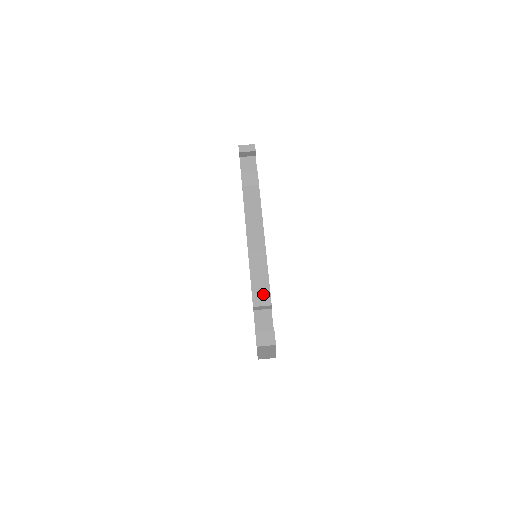
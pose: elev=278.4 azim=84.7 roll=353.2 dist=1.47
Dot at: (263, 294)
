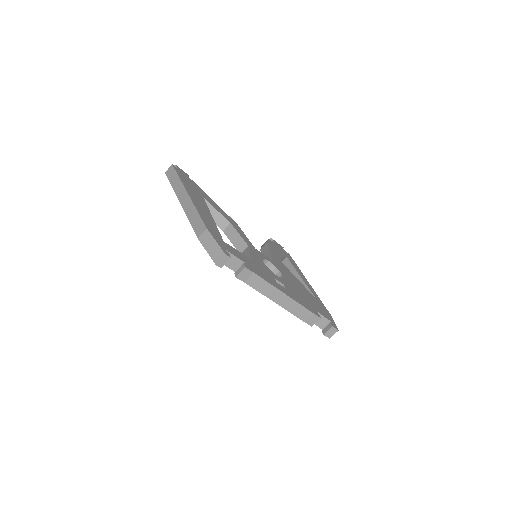
Dot at: (312, 318)
